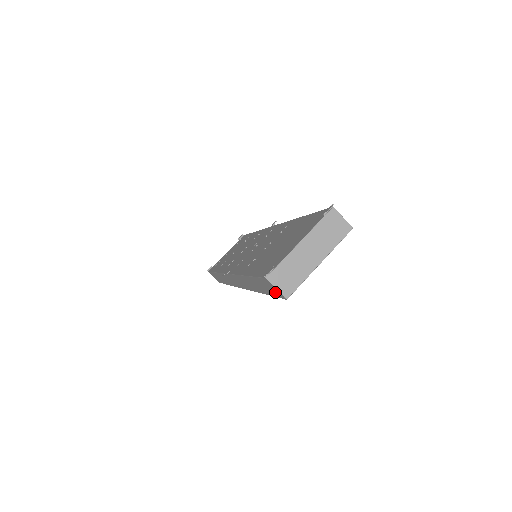
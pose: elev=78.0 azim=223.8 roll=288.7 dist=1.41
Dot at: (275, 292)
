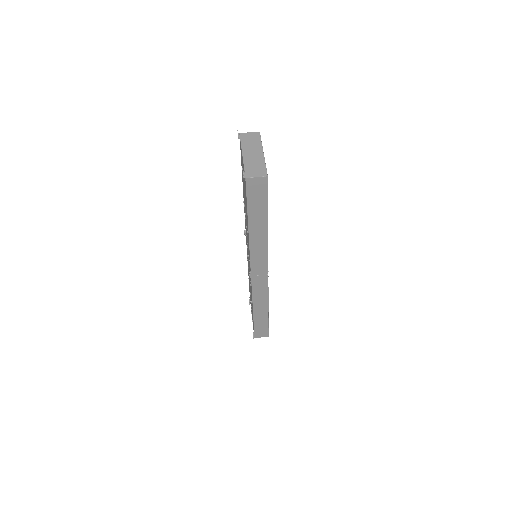
Dot at: (261, 187)
